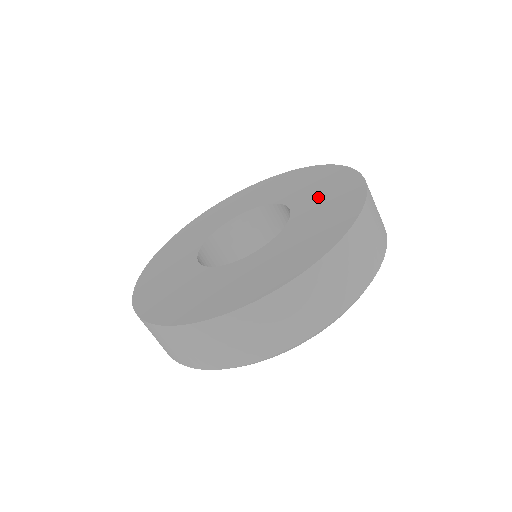
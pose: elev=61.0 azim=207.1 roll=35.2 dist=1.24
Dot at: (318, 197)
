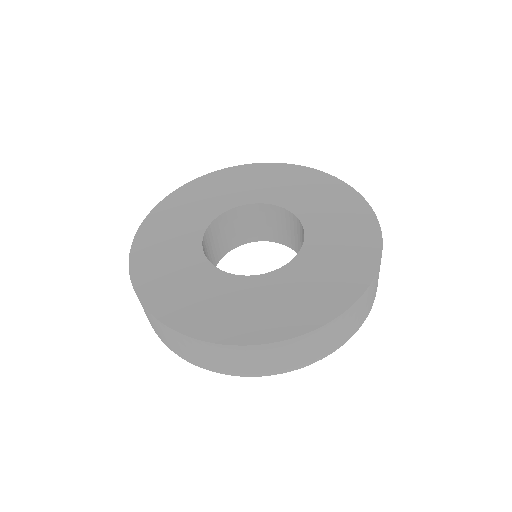
Dot at: (314, 200)
